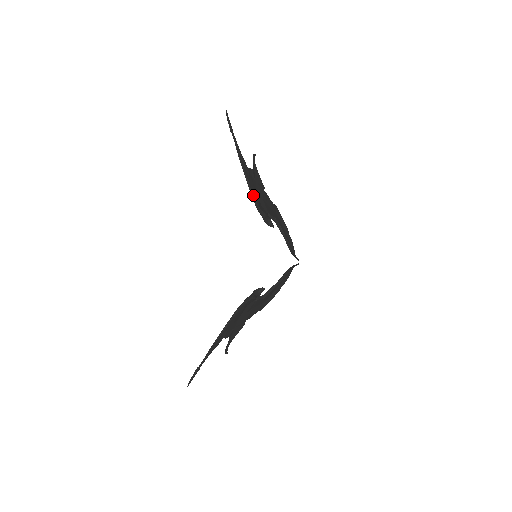
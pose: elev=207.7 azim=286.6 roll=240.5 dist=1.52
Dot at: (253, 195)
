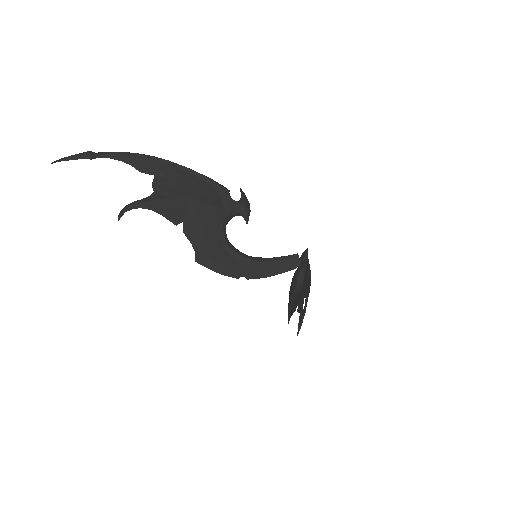
Dot at: (200, 182)
